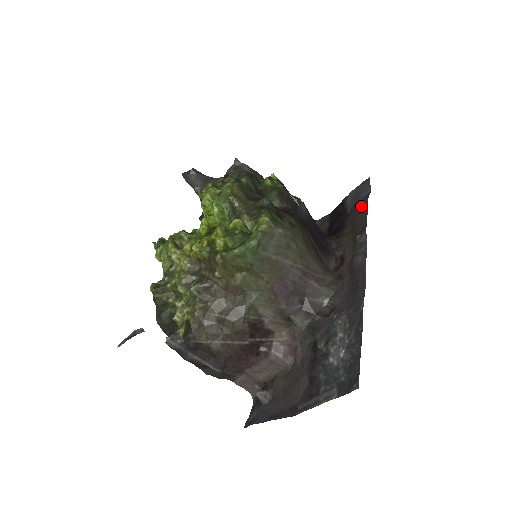
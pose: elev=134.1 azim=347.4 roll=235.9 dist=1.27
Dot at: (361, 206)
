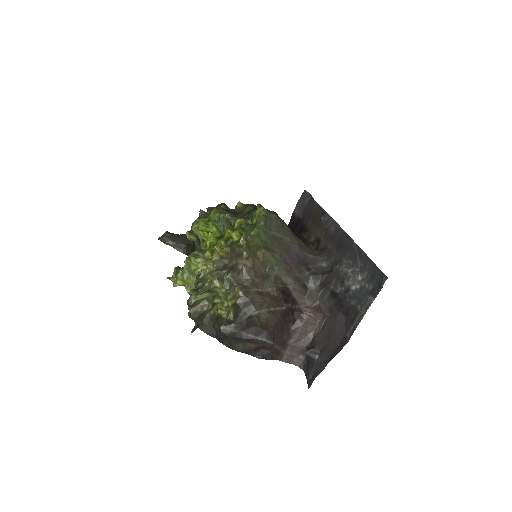
Dot at: (311, 206)
